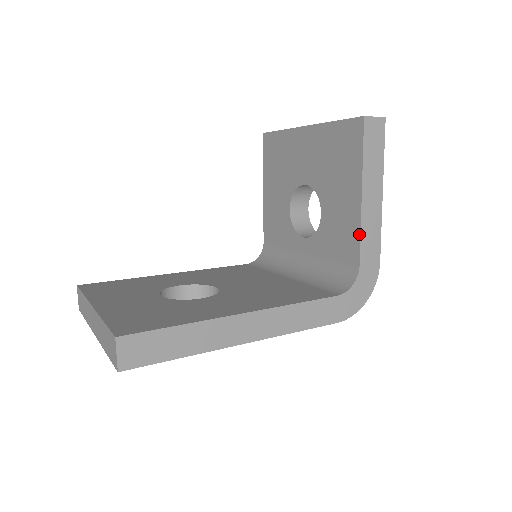
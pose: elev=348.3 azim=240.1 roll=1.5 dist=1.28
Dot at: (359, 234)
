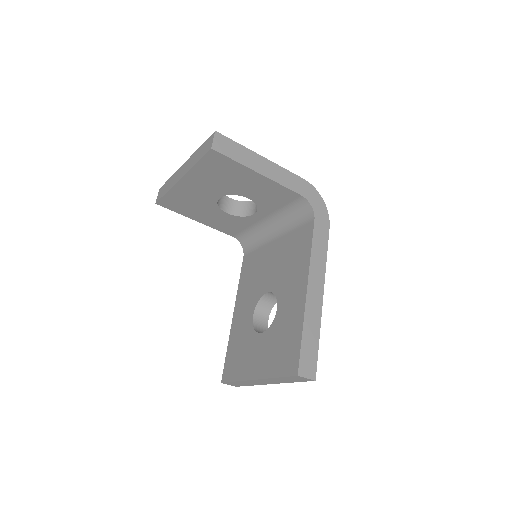
Dot at: (282, 187)
